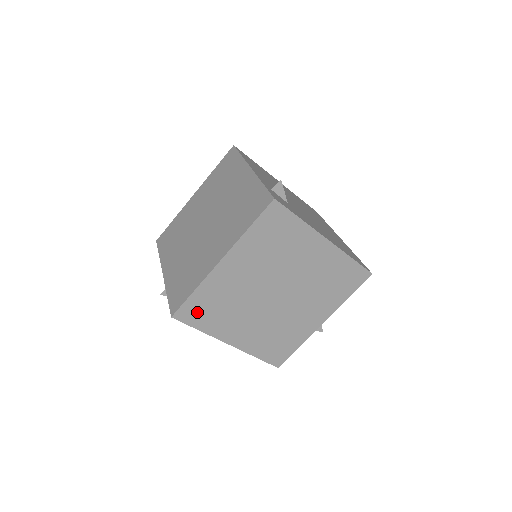
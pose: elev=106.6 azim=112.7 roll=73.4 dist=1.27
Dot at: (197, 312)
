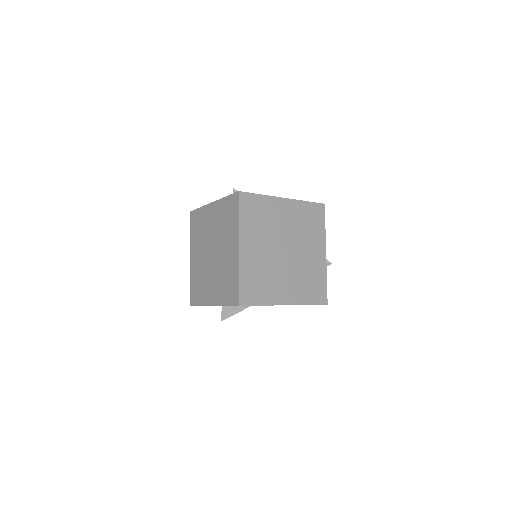
Dot at: (251, 293)
